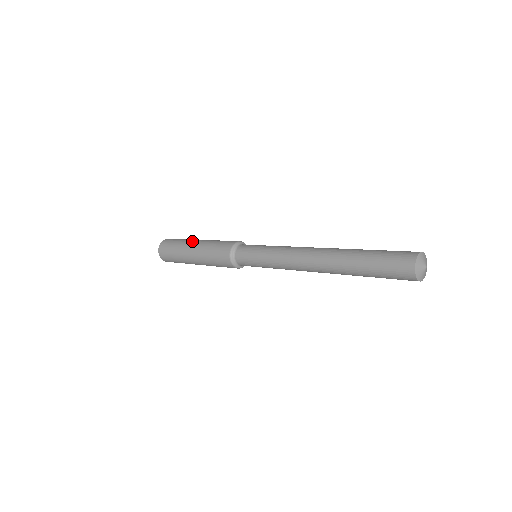
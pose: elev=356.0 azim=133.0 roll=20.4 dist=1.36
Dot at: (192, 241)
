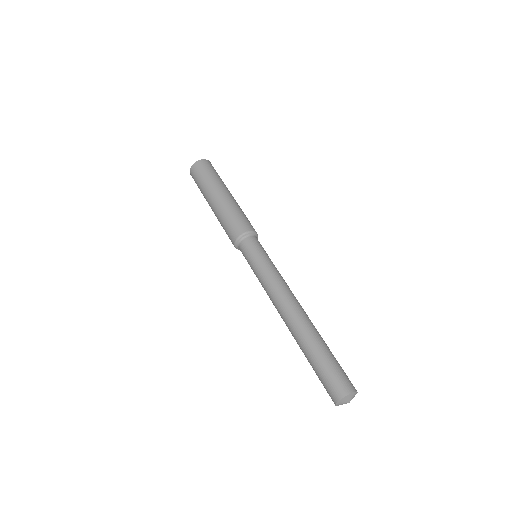
Dot at: (213, 192)
